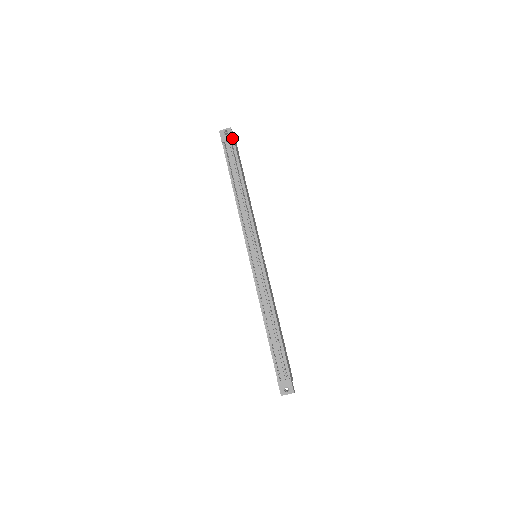
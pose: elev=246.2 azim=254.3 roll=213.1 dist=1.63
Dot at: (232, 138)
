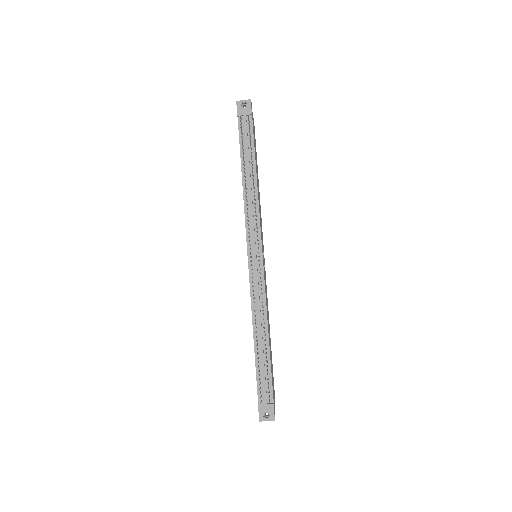
Dot at: (250, 112)
